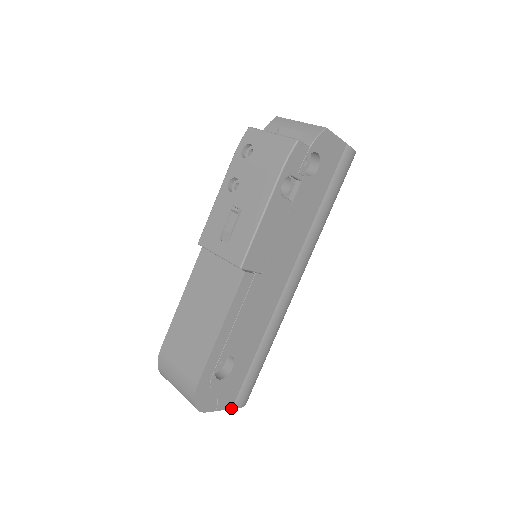
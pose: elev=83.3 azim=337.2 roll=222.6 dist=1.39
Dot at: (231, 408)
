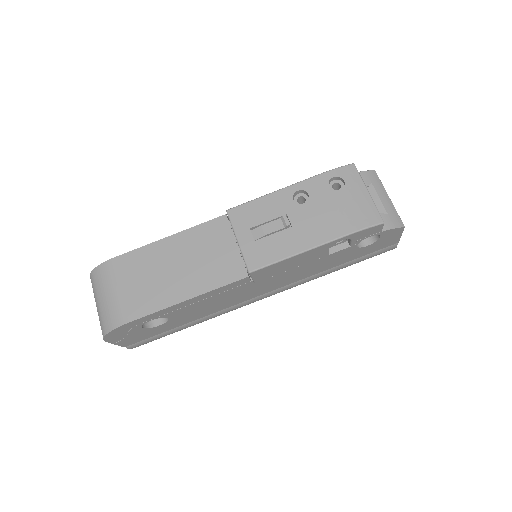
Dot at: (124, 346)
